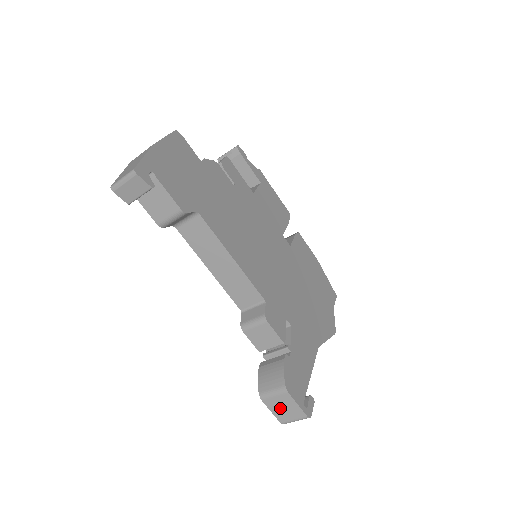
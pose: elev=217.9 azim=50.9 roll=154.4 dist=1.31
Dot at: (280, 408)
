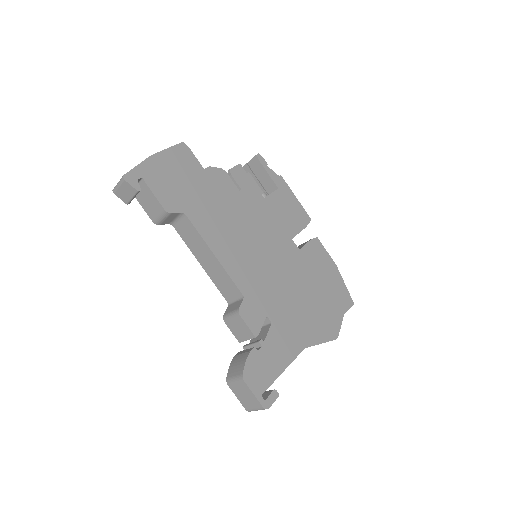
Dot at: (242, 395)
